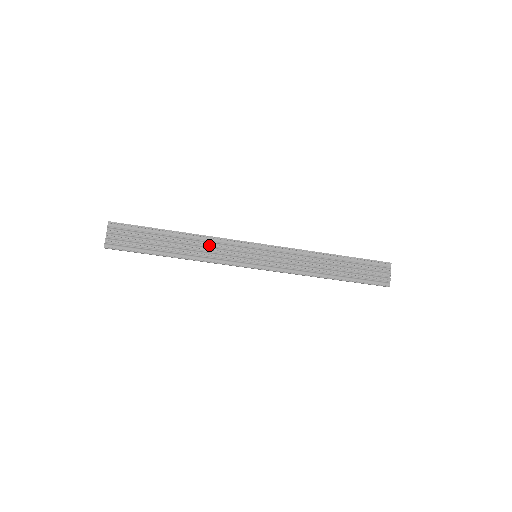
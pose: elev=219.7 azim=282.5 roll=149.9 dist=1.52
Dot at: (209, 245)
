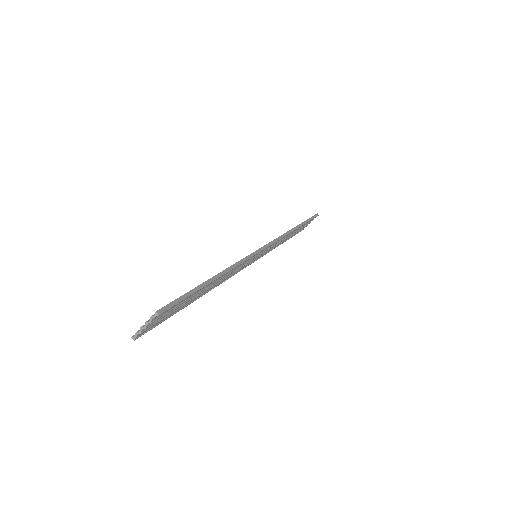
Dot at: (233, 270)
